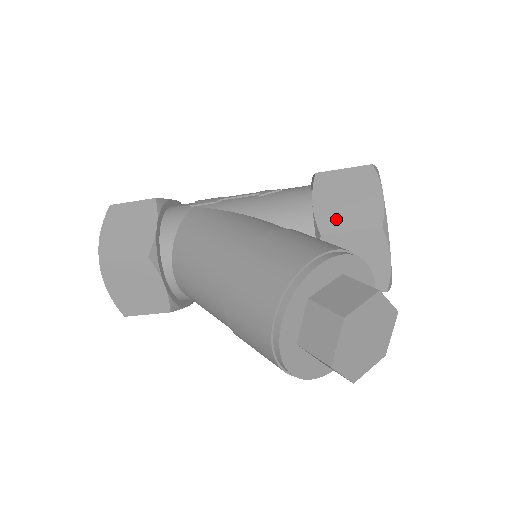
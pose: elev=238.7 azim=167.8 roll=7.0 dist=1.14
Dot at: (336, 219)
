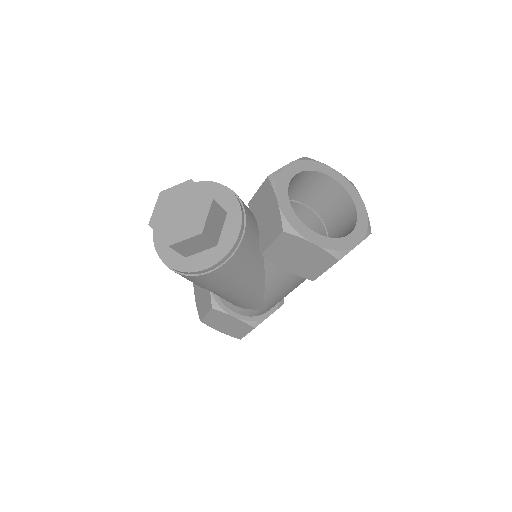
Dot at: occluded
